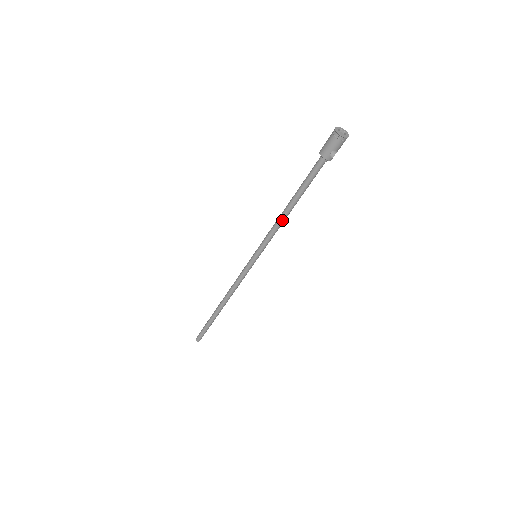
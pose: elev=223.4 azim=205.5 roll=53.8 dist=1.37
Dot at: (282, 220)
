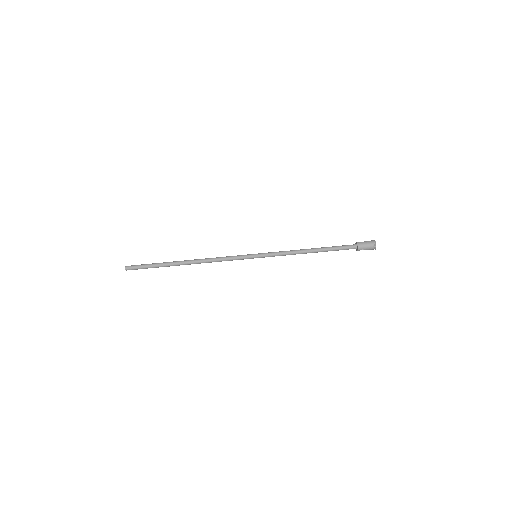
Dot at: (299, 253)
